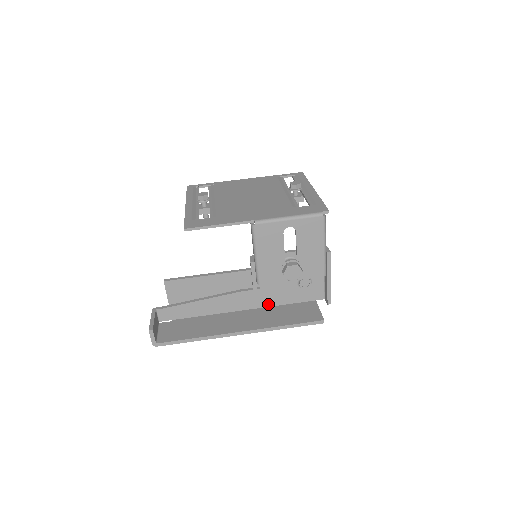
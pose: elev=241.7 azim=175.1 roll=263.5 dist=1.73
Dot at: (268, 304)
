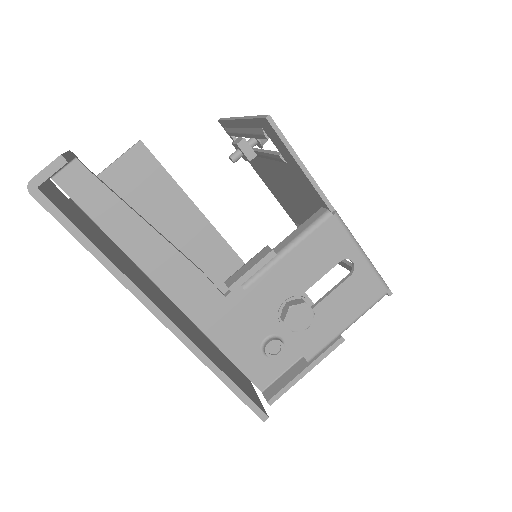
Dot at: (206, 327)
